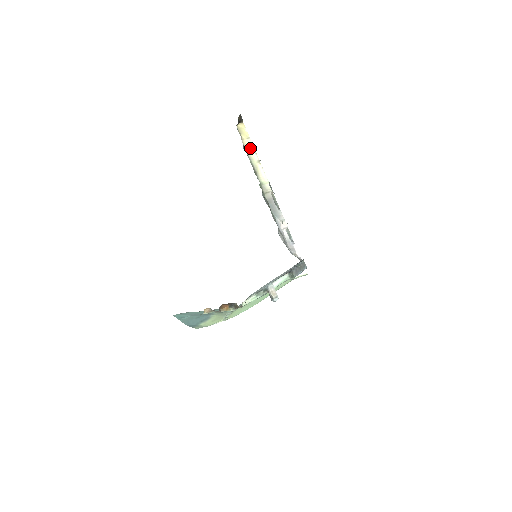
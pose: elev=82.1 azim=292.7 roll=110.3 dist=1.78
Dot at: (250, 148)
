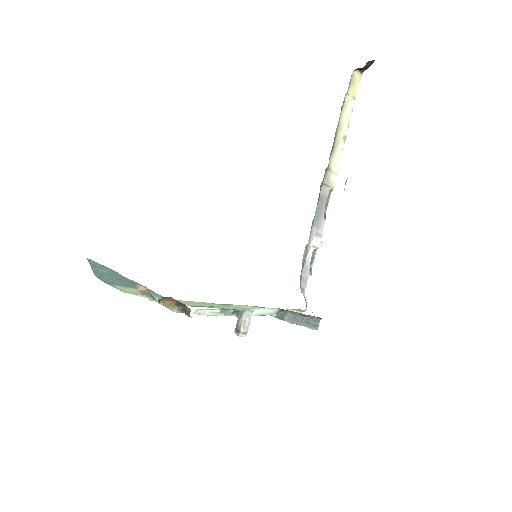
Dot at: (347, 112)
